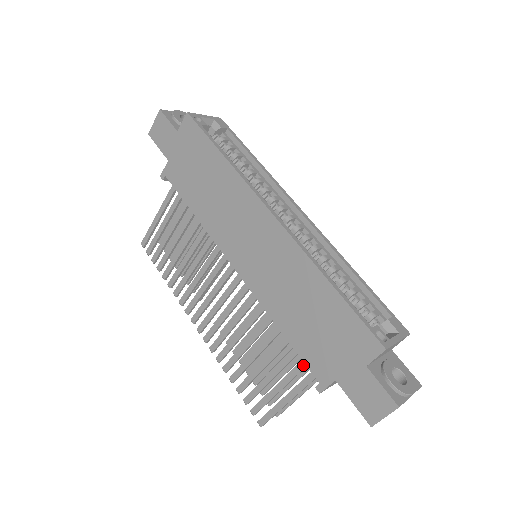
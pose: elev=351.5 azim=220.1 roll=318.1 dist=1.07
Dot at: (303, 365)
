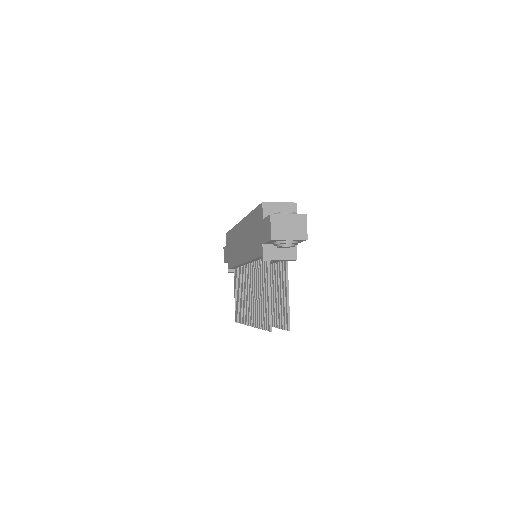
Dot at: (264, 265)
